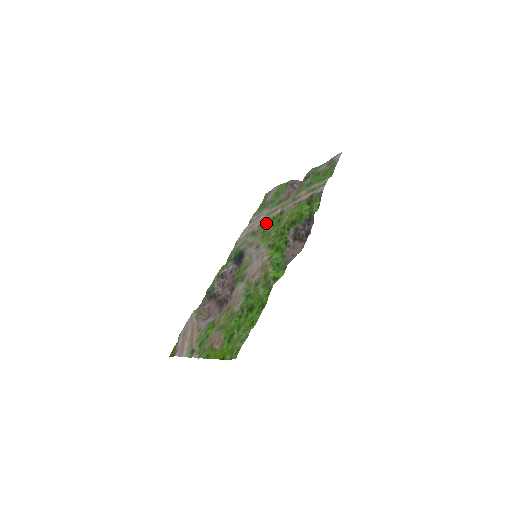
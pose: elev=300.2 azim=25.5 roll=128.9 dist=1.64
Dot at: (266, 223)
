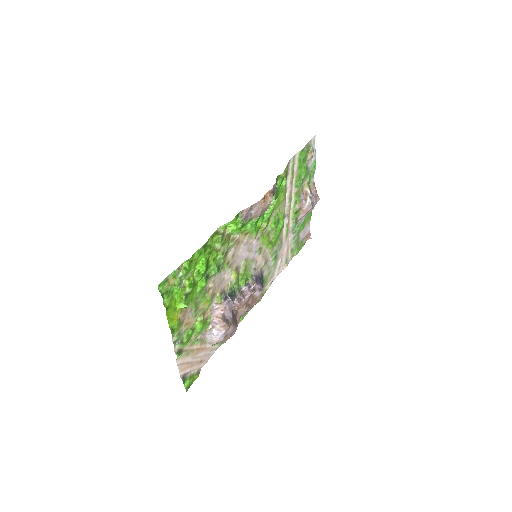
Dot at: (279, 238)
